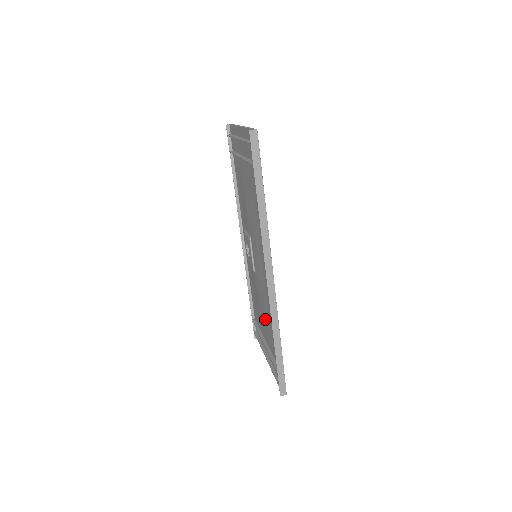
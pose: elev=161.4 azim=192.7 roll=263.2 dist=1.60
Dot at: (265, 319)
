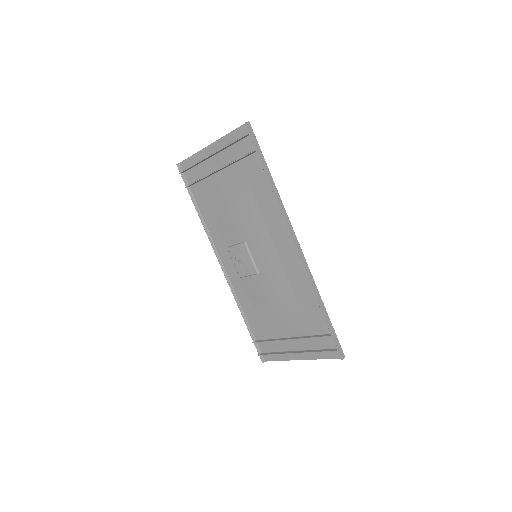
Dot at: (288, 308)
